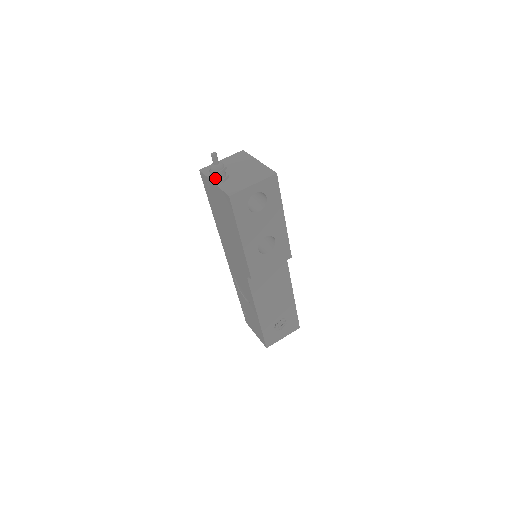
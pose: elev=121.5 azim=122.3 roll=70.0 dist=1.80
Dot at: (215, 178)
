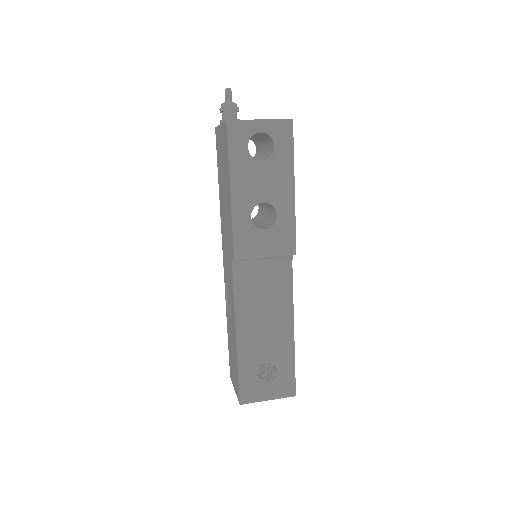
Dot at: (223, 118)
